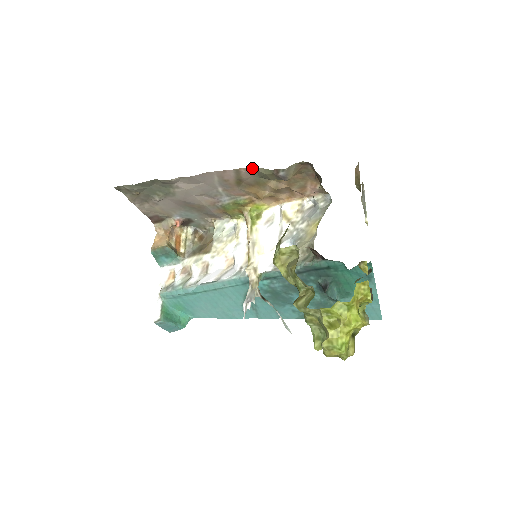
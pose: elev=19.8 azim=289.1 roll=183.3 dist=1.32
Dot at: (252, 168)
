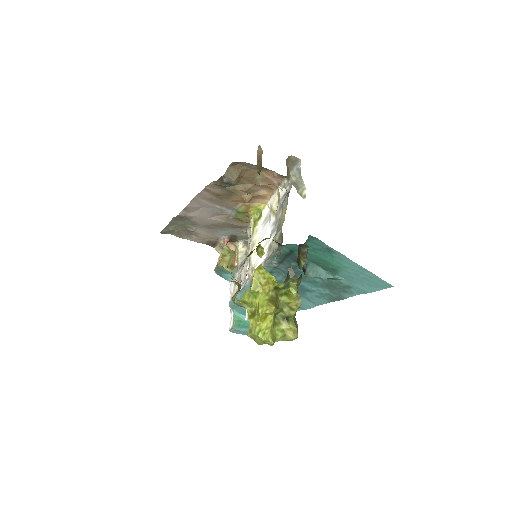
Dot at: (210, 184)
